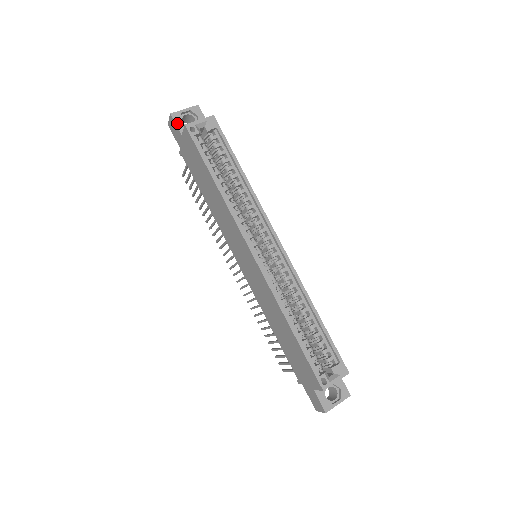
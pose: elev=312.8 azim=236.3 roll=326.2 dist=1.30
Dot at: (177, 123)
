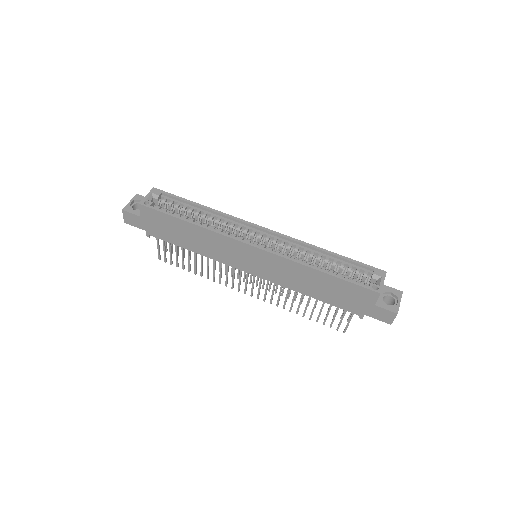
Dot at: (131, 212)
